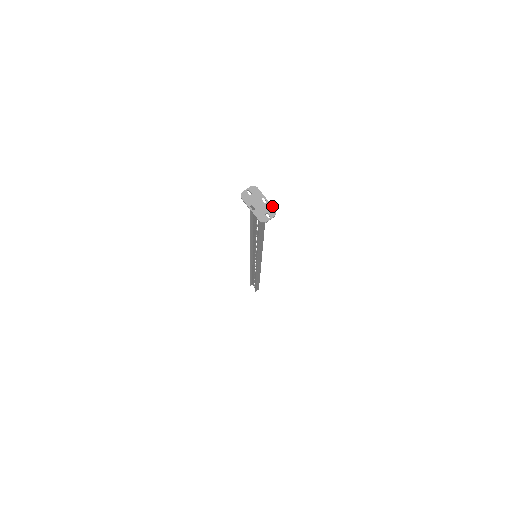
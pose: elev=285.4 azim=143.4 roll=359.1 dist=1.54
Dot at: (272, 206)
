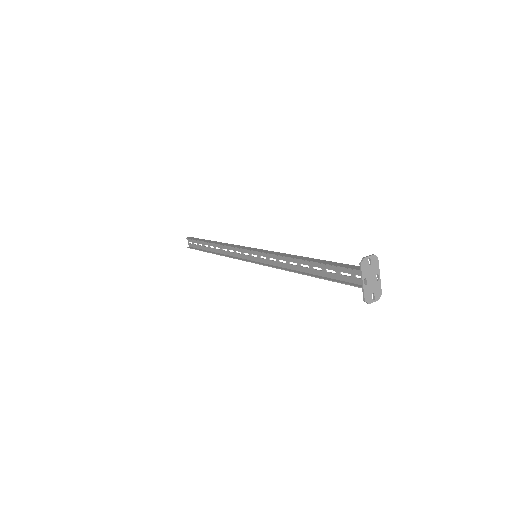
Dot at: occluded
